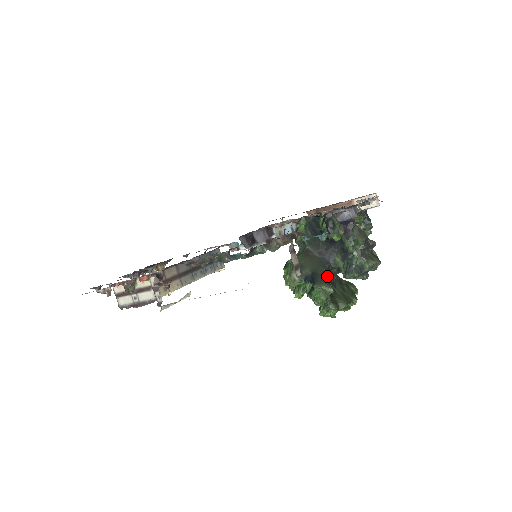
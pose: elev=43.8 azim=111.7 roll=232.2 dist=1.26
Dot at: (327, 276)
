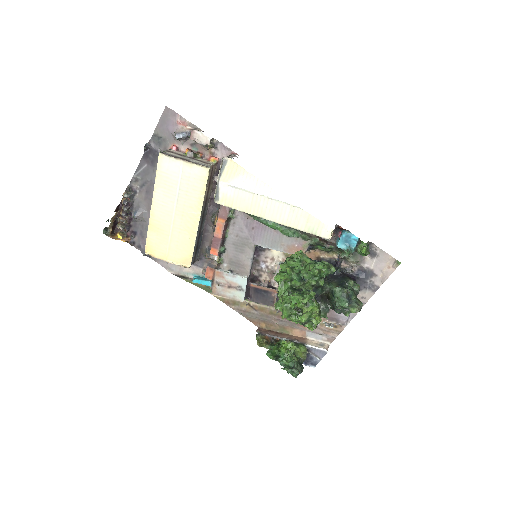
Dot at: occluded
